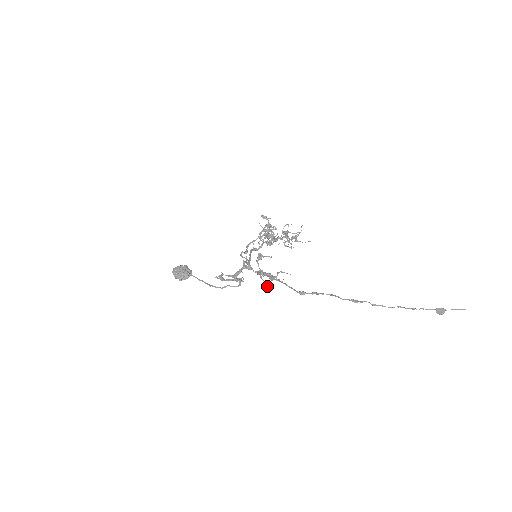
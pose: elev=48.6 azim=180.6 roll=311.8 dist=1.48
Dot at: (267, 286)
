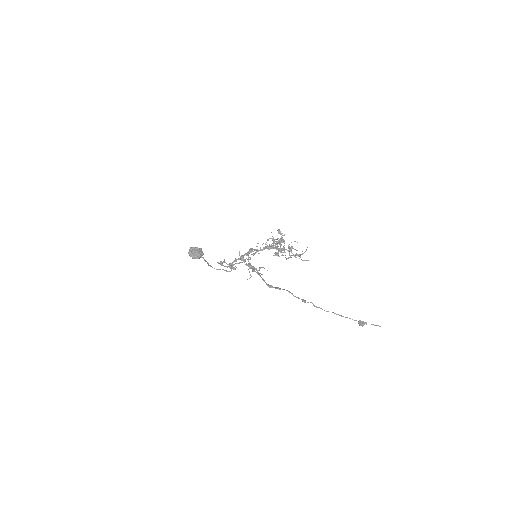
Dot at: (250, 277)
